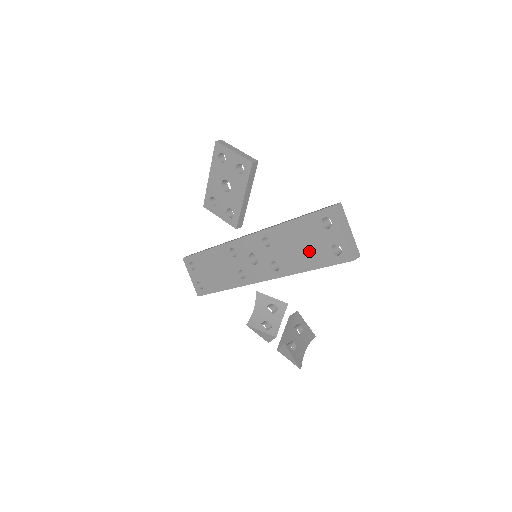
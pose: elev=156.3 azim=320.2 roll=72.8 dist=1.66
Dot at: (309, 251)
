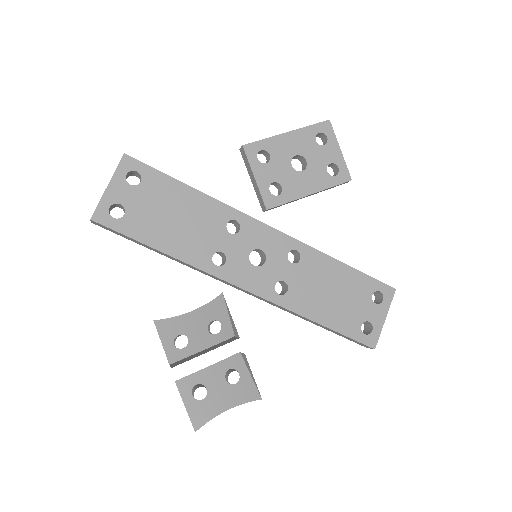
Dot at: (338, 306)
